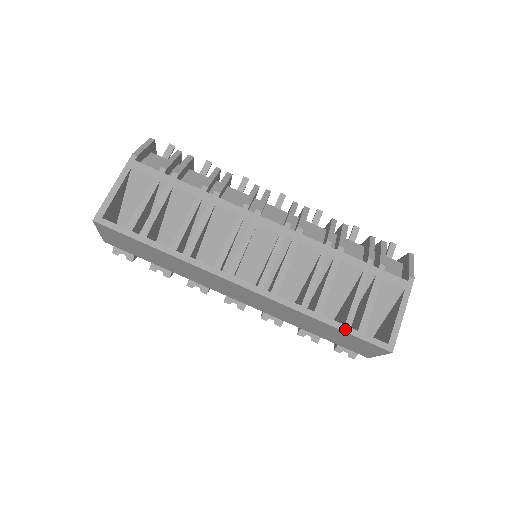
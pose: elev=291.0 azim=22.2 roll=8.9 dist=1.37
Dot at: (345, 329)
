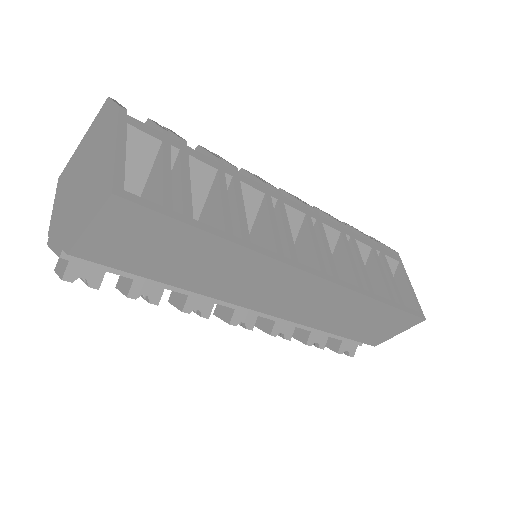
Dot at: (394, 305)
